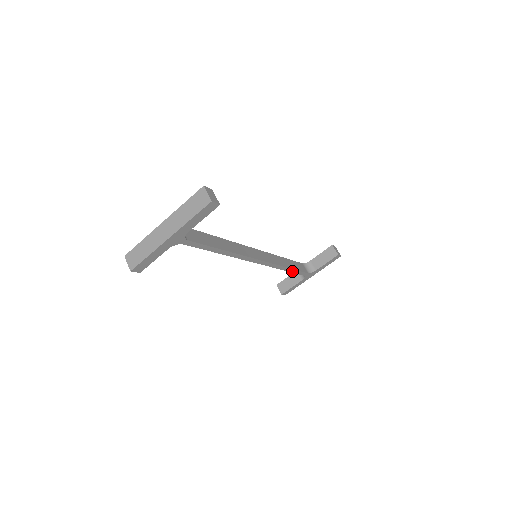
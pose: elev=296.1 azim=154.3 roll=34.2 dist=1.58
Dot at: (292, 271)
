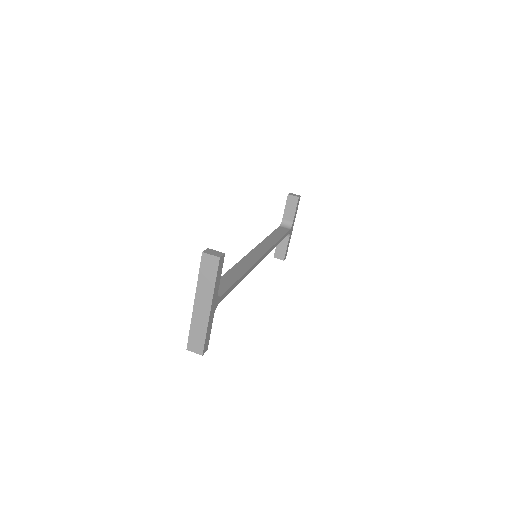
Dot at: (281, 240)
